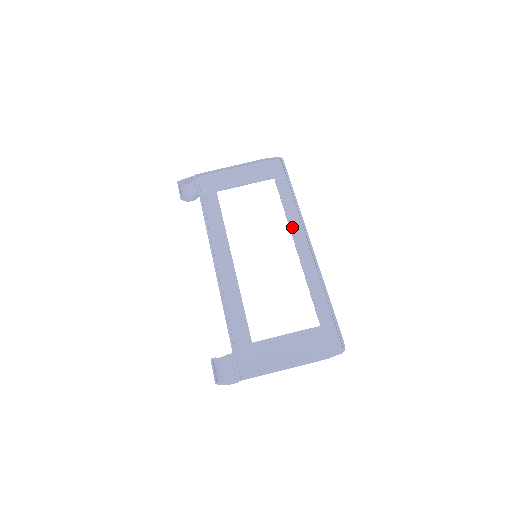
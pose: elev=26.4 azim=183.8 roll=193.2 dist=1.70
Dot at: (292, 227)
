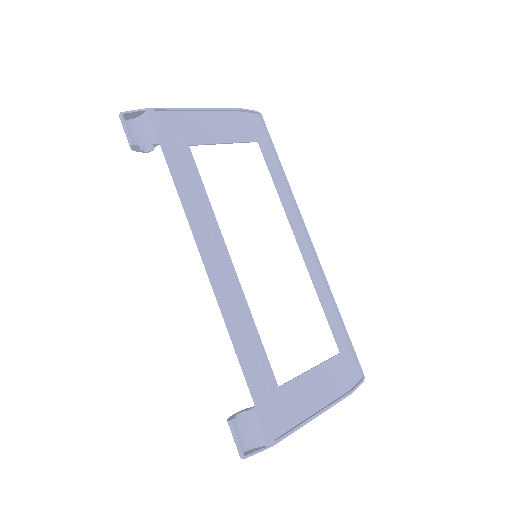
Dot at: (291, 218)
